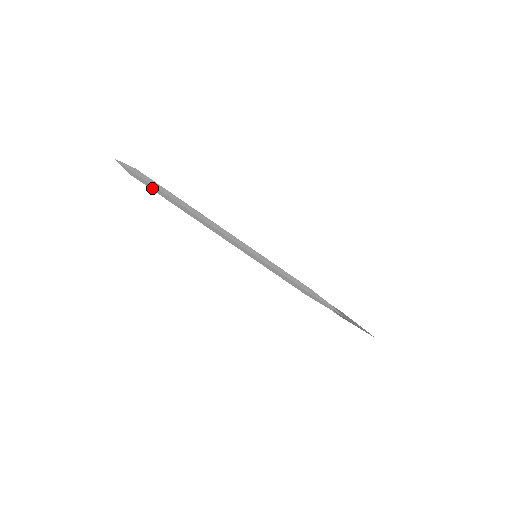
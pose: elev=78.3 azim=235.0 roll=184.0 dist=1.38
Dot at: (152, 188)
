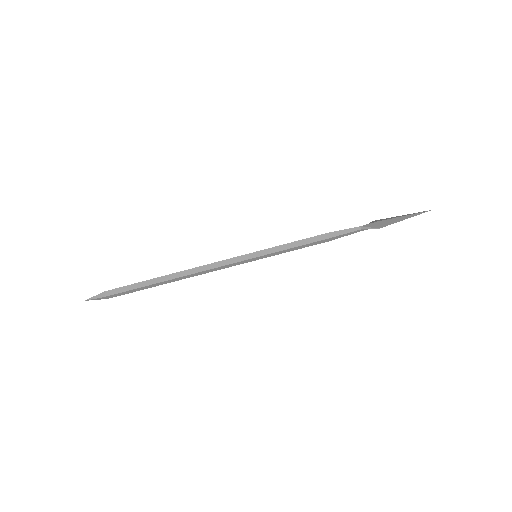
Dot at: (130, 292)
